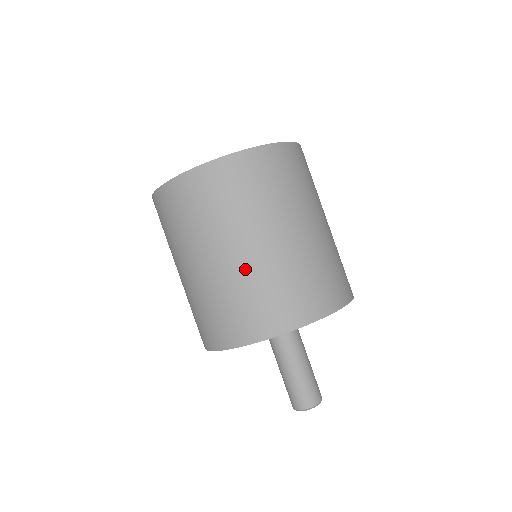
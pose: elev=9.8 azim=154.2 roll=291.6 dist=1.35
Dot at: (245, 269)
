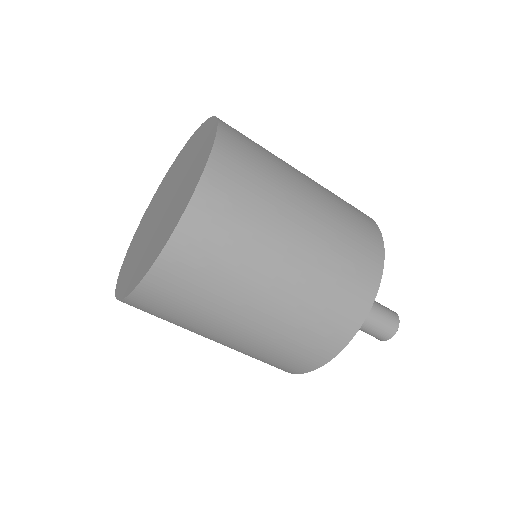
Dot at: (260, 336)
